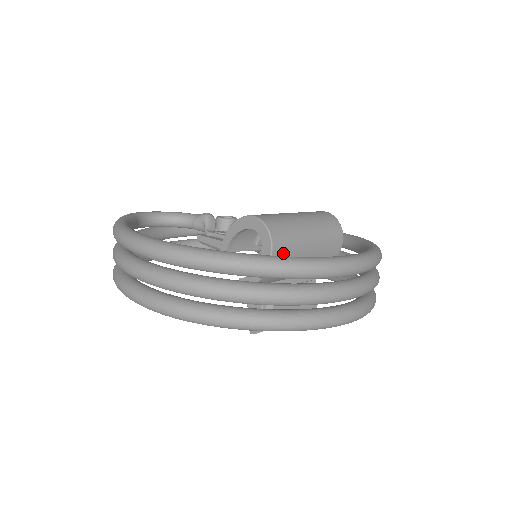
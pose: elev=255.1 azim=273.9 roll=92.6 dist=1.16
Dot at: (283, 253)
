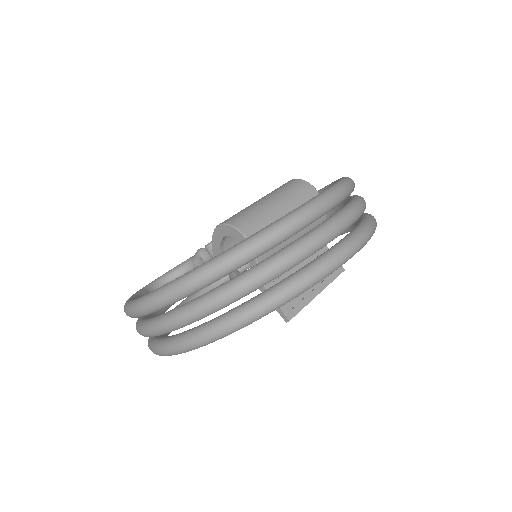
Dot at: occluded
